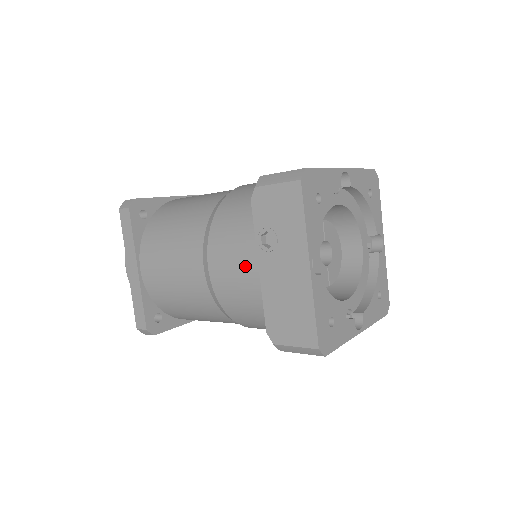
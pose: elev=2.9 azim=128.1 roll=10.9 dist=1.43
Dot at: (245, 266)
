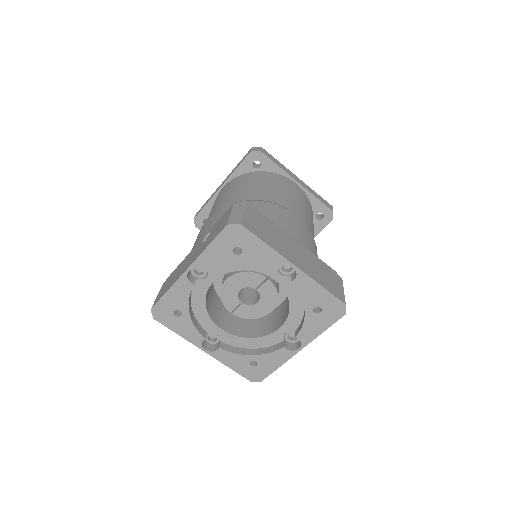
Dot at: (200, 237)
